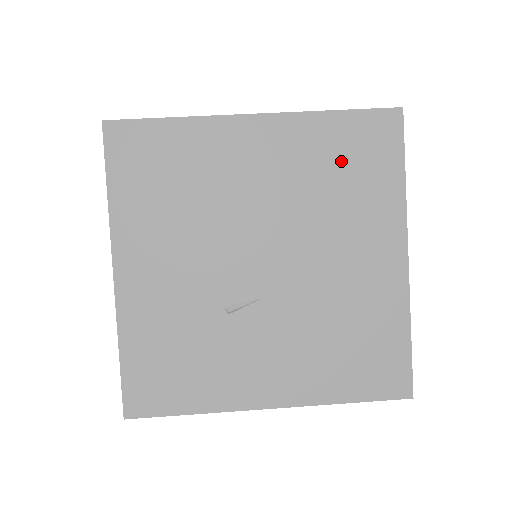
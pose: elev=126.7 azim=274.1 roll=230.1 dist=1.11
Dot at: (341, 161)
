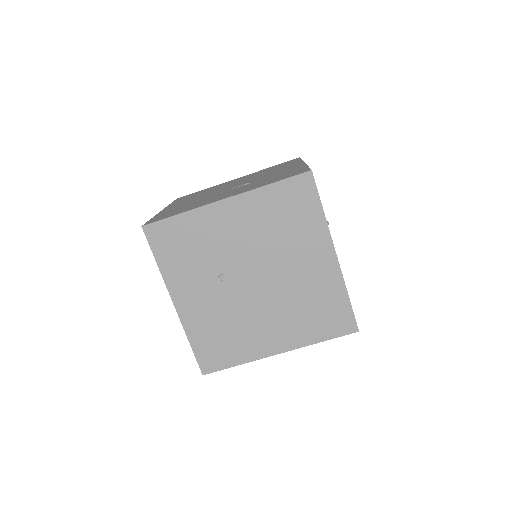
Dot at: occluded
